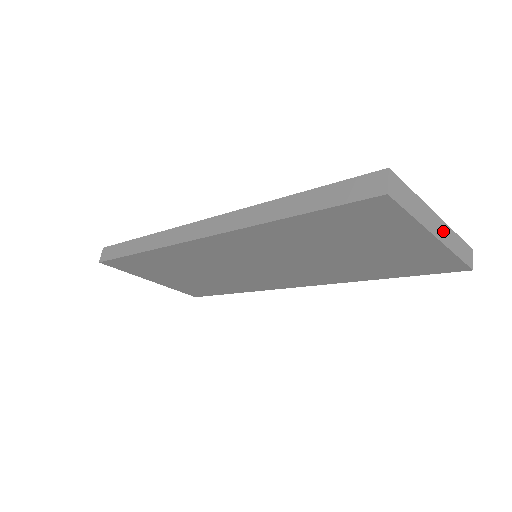
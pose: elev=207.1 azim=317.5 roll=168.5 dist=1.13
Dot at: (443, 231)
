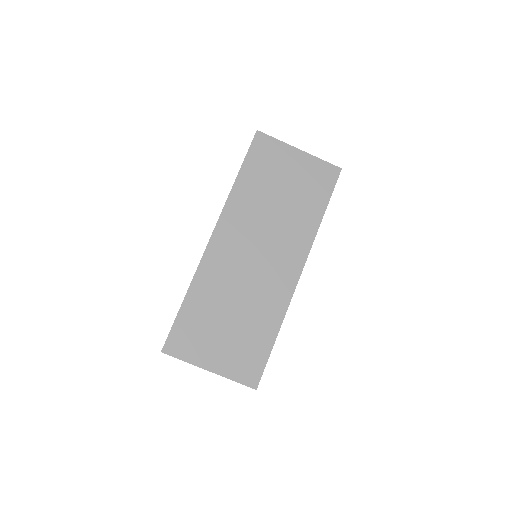
Dot at: occluded
